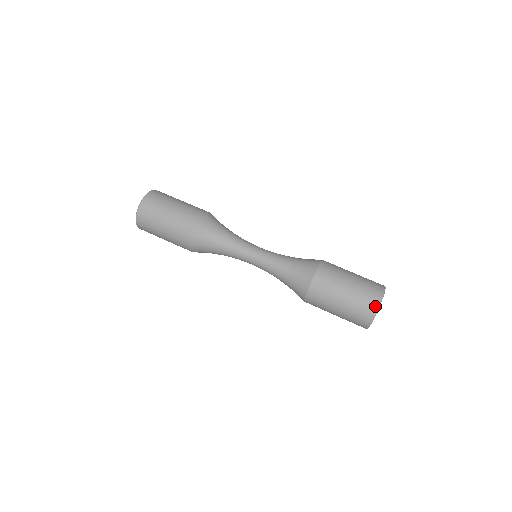
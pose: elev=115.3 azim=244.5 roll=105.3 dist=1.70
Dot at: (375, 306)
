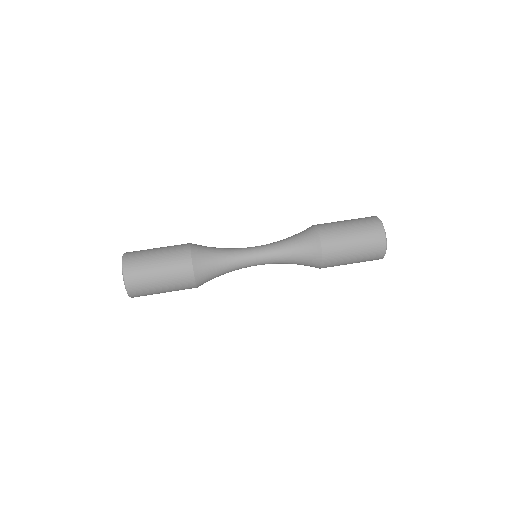
Dot at: (383, 249)
